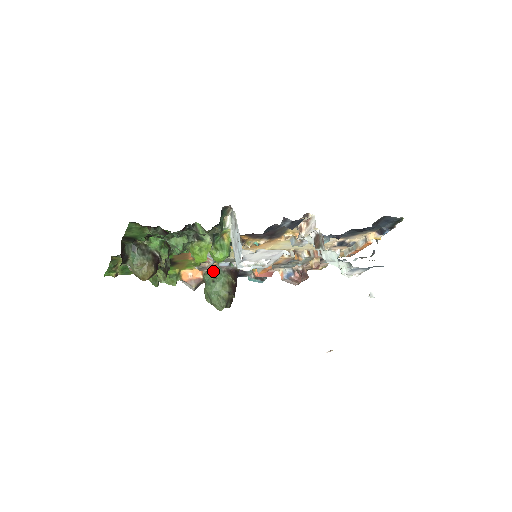
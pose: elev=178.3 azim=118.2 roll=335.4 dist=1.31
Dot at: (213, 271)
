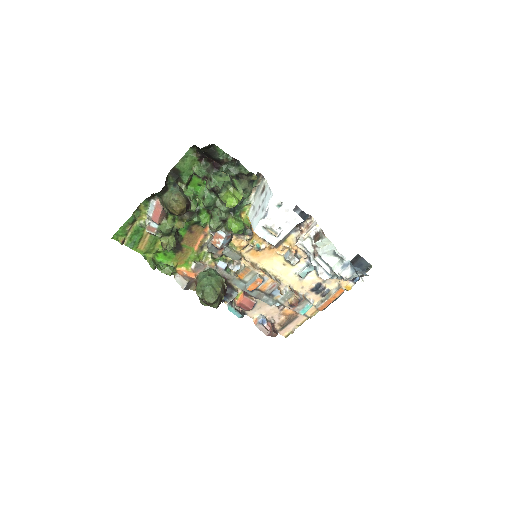
Dot at: (210, 270)
